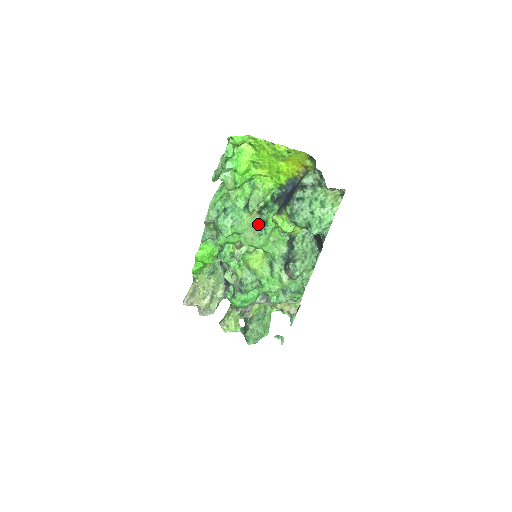
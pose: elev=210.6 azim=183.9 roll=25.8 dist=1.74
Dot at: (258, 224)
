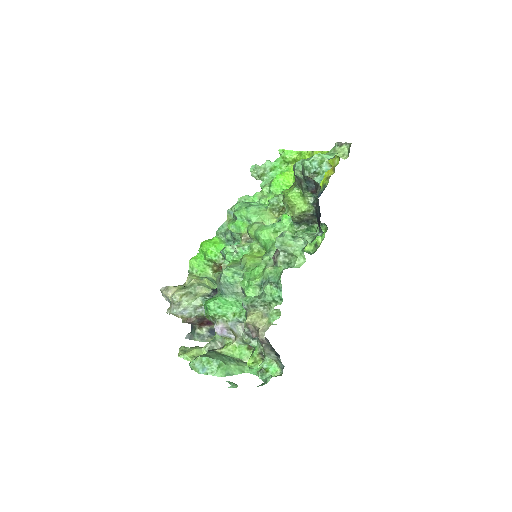
Dot at: occluded
